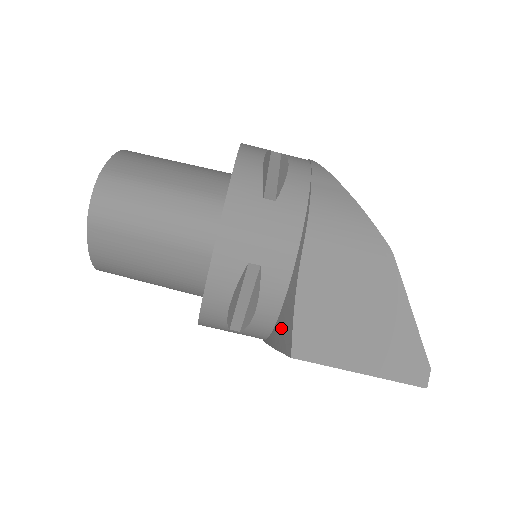
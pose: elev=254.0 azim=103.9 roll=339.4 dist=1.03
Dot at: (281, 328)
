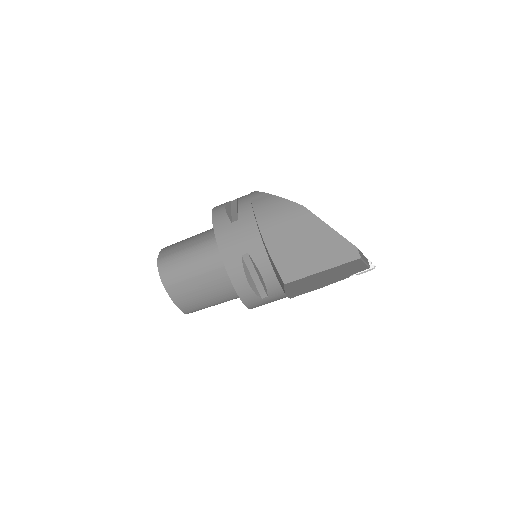
Dot at: (277, 277)
